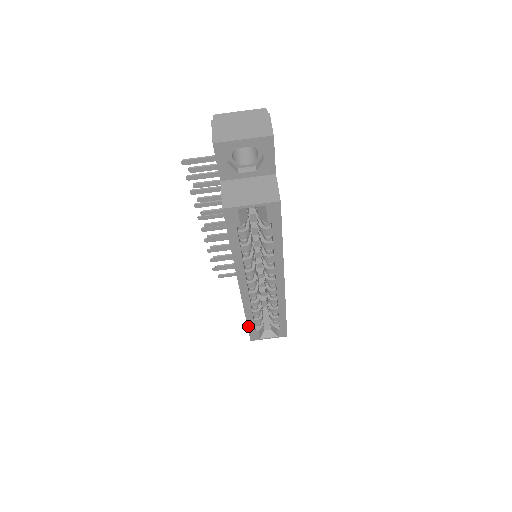
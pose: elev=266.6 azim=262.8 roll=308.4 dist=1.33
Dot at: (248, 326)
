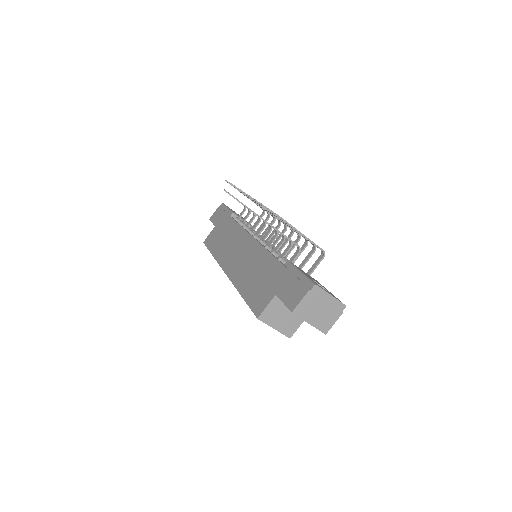
Dot at: (210, 251)
